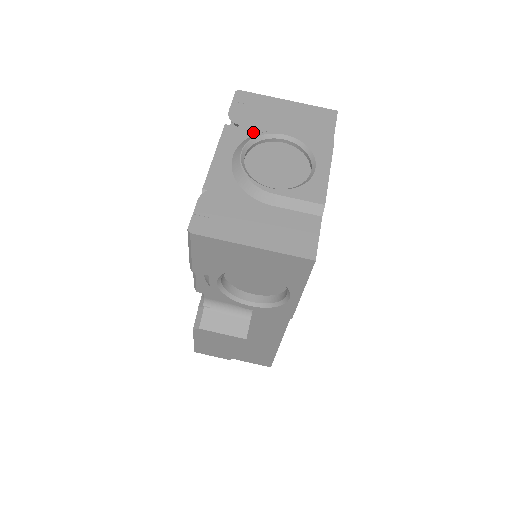
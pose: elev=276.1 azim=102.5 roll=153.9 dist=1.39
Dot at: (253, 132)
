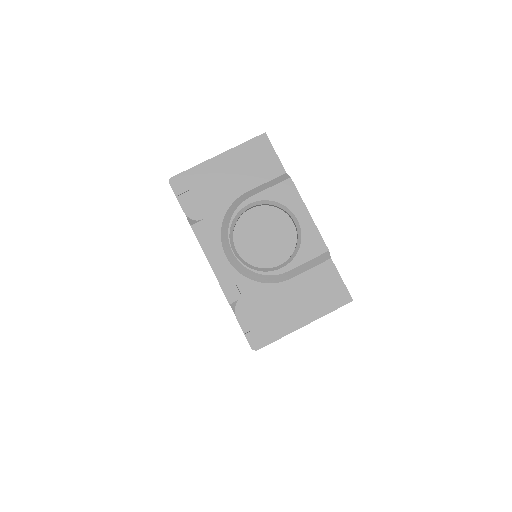
Dot at: (220, 217)
